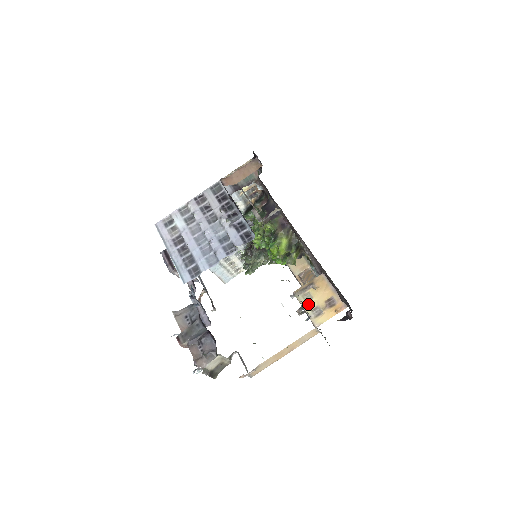
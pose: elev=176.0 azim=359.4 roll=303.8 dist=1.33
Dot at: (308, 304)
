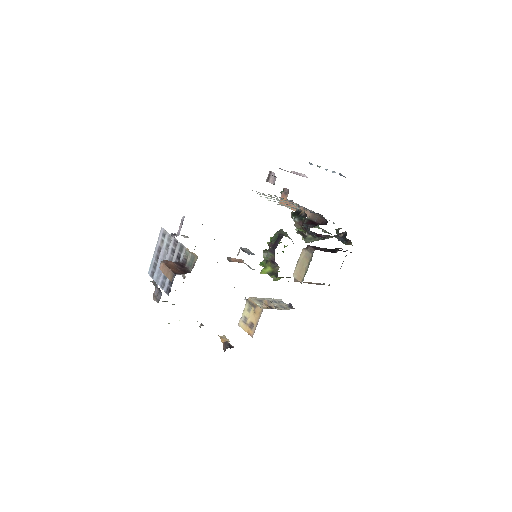
Dot at: (246, 312)
